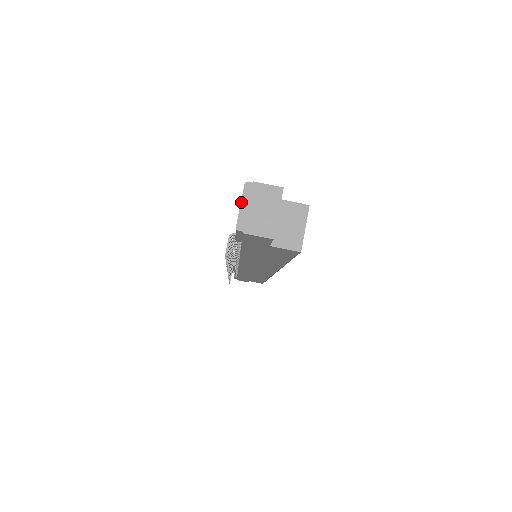
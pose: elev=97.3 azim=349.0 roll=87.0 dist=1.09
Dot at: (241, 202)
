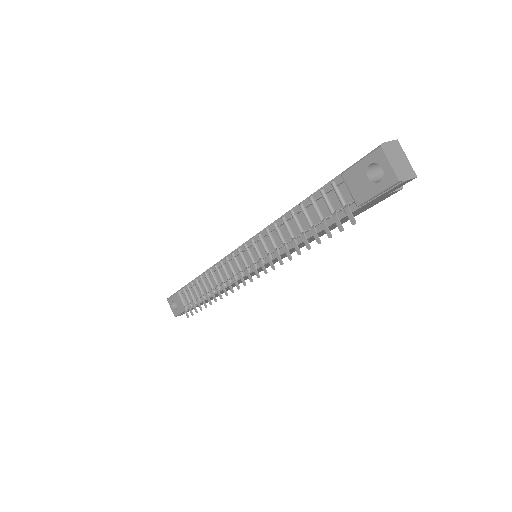
Dot at: (388, 161)
